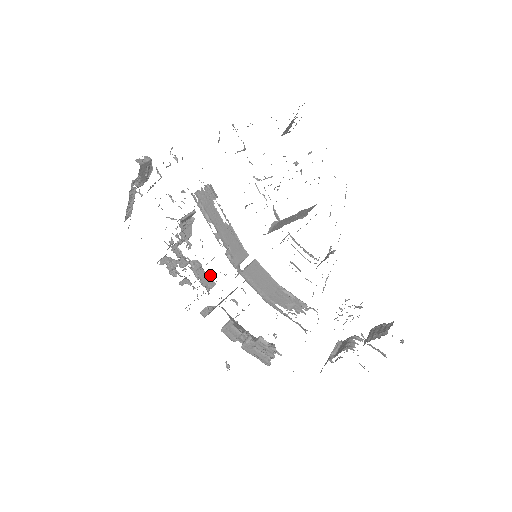
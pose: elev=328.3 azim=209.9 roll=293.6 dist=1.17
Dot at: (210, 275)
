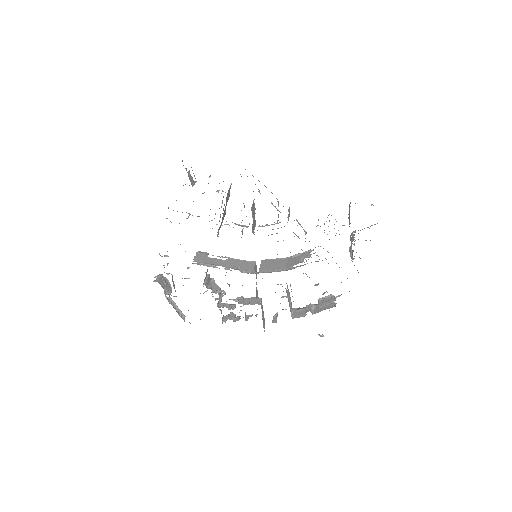
Dot at: (253, 297)
